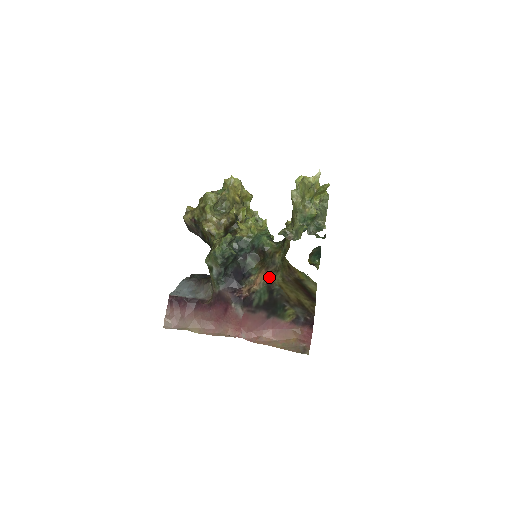
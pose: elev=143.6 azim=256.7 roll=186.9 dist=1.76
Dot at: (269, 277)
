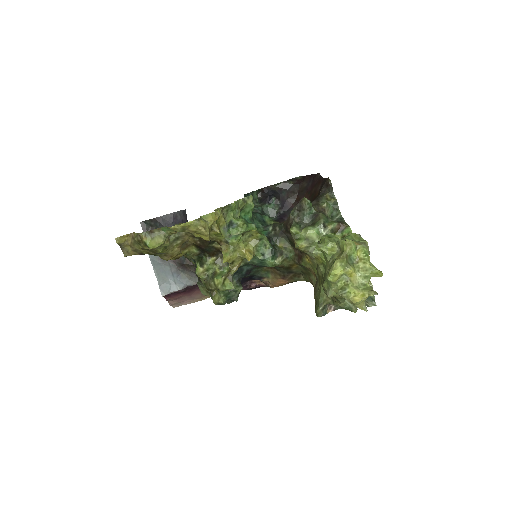
Dot at: (290, 282)
